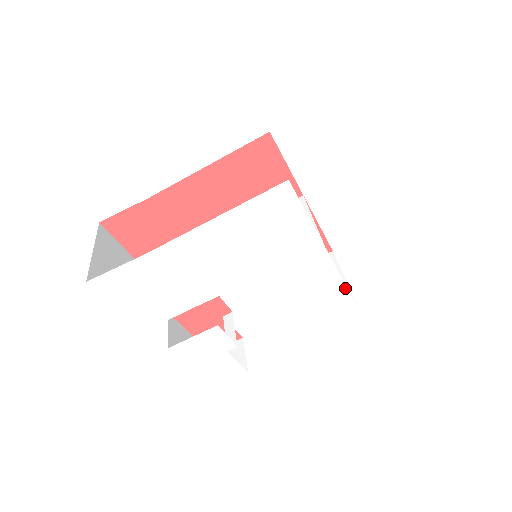
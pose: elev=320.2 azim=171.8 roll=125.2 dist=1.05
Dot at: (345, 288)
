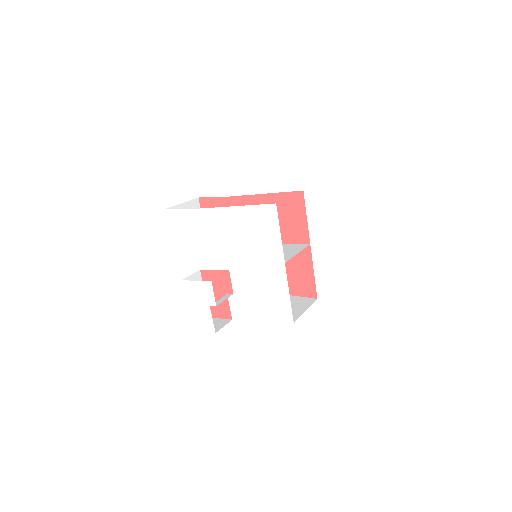
Dot at: (290, 303)
